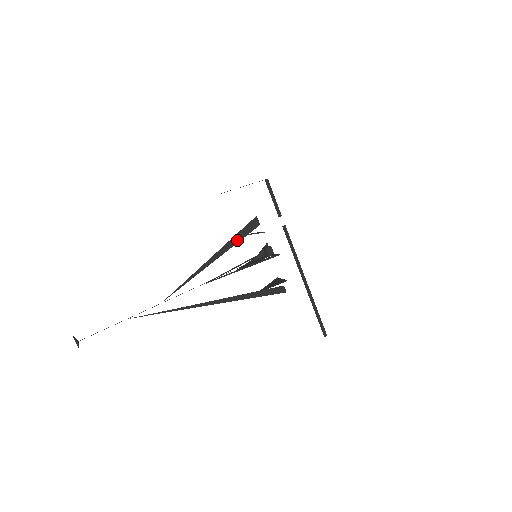
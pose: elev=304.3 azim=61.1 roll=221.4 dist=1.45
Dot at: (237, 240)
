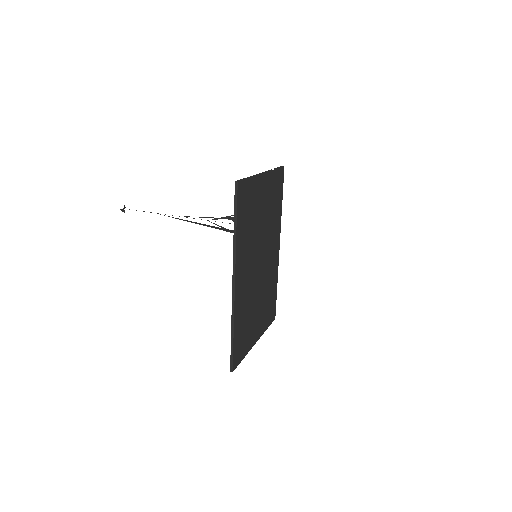
Dot at: occluded
